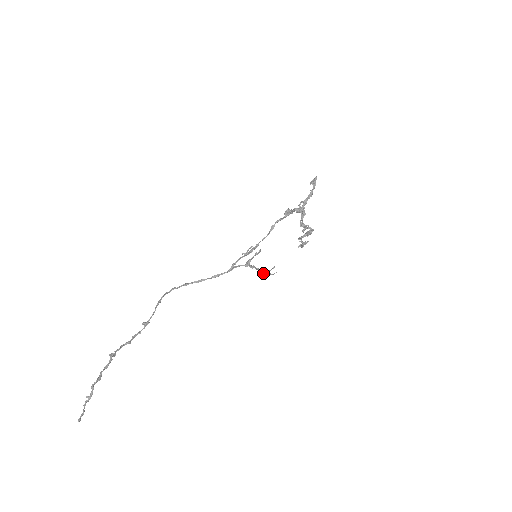
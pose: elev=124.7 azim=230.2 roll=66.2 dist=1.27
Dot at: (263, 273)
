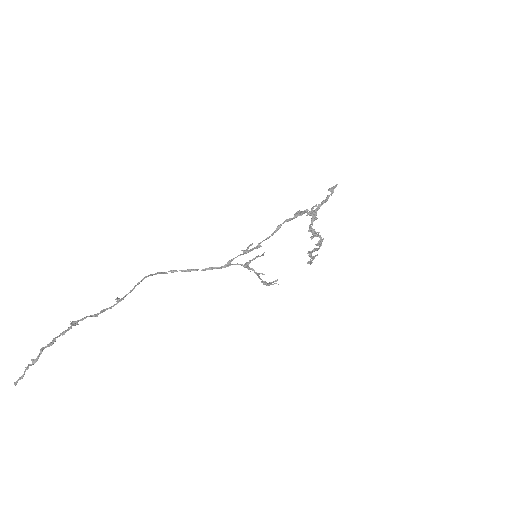
Dot at: (262, 280)
